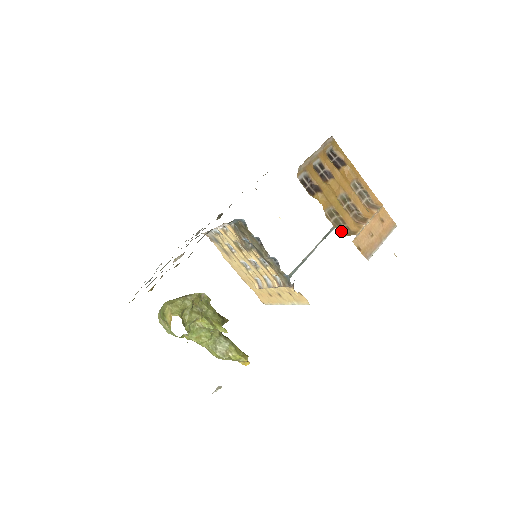
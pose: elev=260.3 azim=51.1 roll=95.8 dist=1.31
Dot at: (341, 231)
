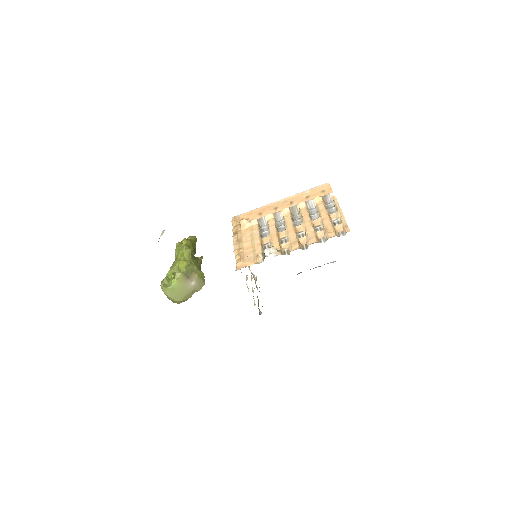
Dot at: occluded
